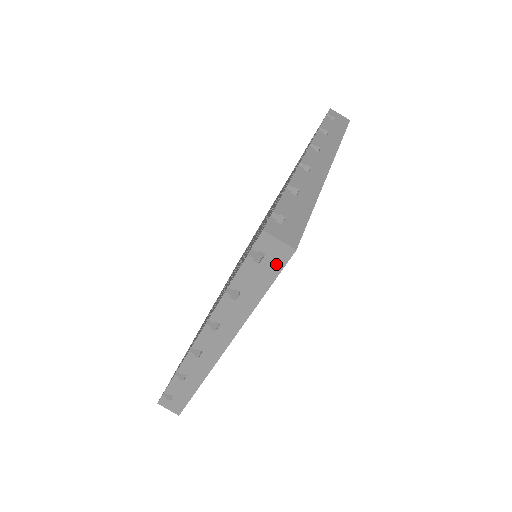
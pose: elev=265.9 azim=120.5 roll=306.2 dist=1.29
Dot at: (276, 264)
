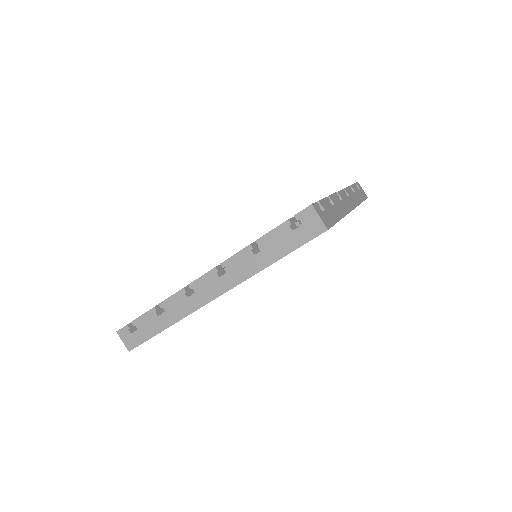
Dot at: (306, 235)
